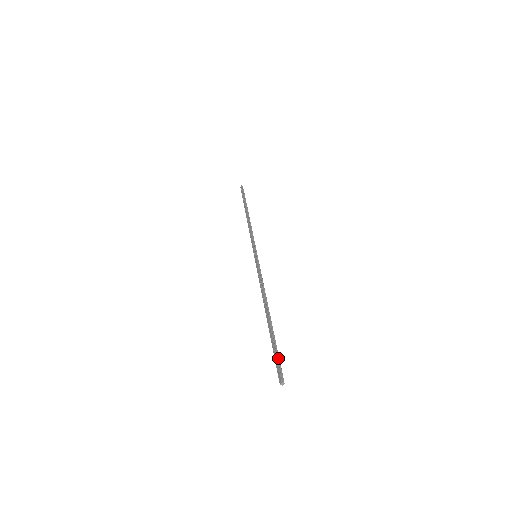
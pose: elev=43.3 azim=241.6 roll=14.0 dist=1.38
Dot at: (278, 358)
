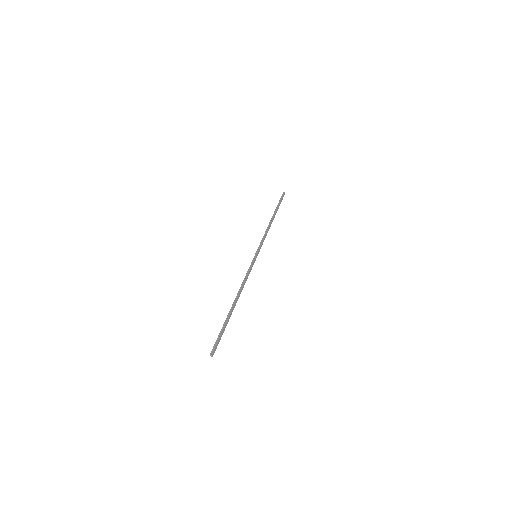
Dot at: (219, 337)
